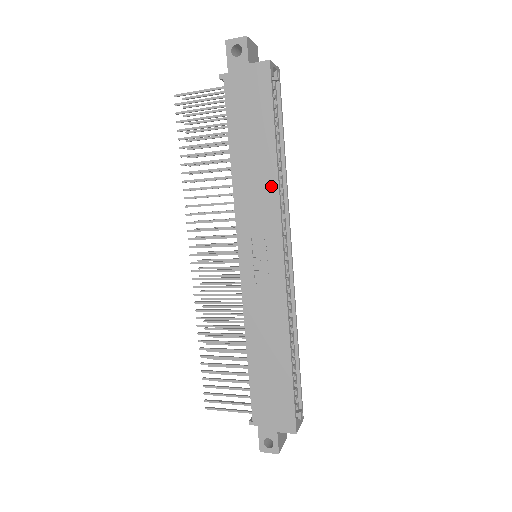
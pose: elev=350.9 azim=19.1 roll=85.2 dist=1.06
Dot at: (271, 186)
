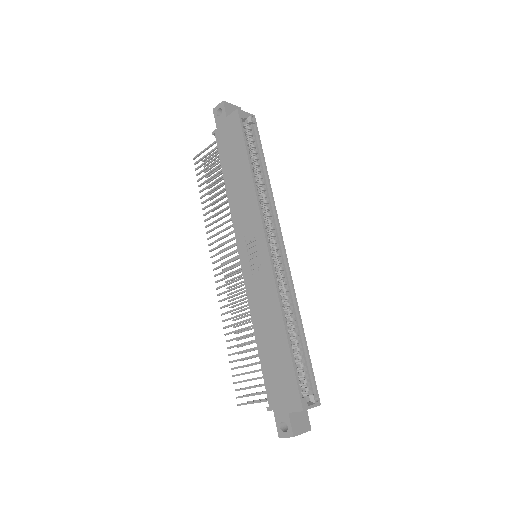
Dot at: (251, 194)
